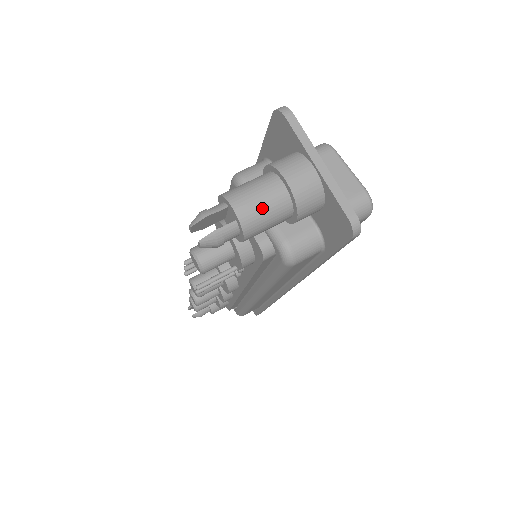
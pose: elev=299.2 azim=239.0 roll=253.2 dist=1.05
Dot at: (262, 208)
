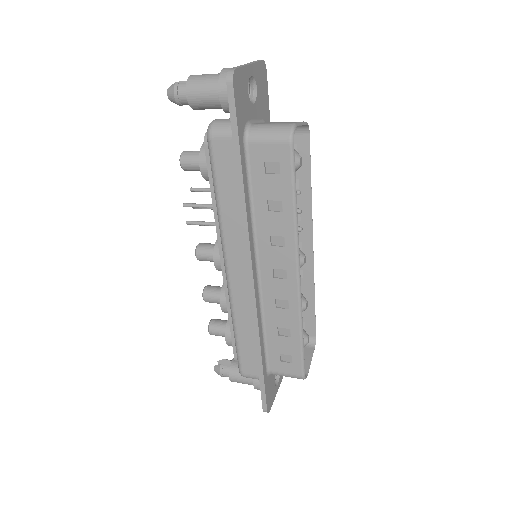
Dot at: (203, 77)
